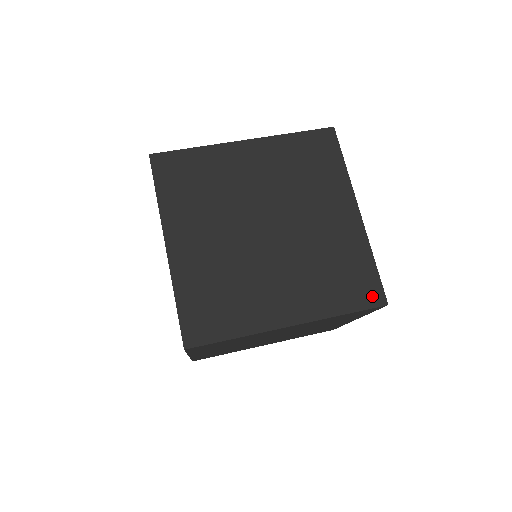
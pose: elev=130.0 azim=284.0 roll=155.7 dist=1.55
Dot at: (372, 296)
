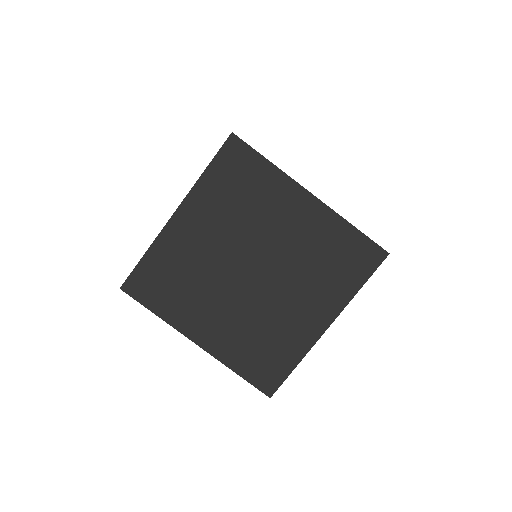
Dot at: (267, 383)
